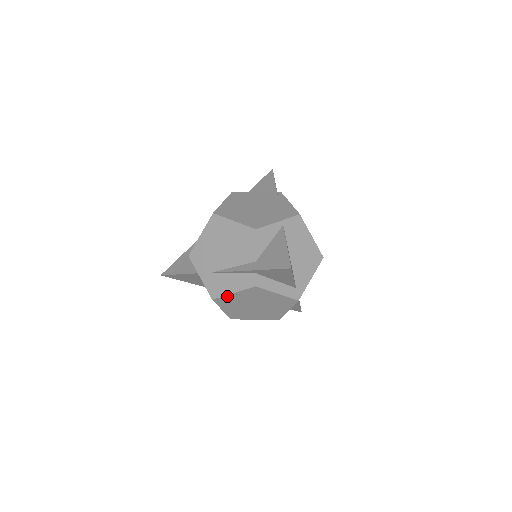
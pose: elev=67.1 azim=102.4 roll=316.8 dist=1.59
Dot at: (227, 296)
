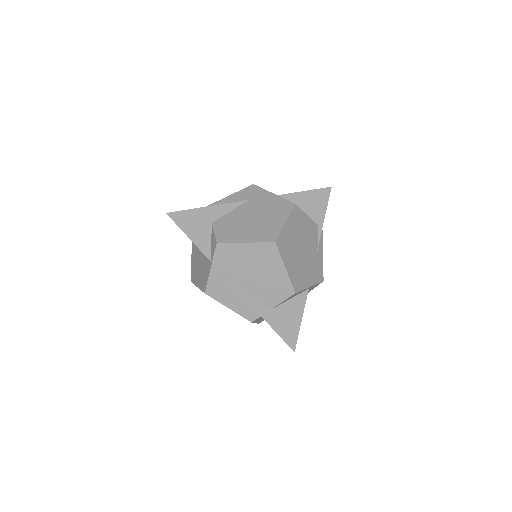
Dot at: (220, 302)
